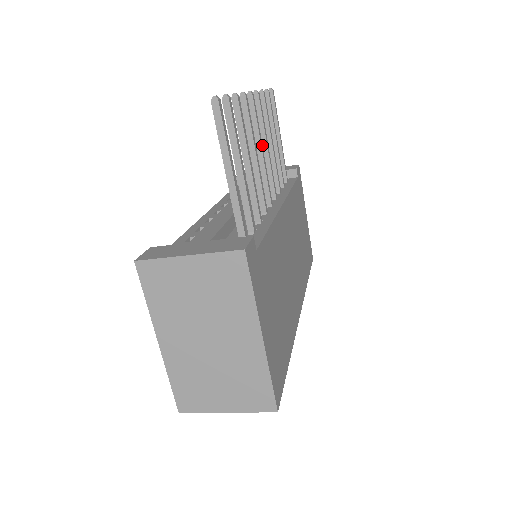
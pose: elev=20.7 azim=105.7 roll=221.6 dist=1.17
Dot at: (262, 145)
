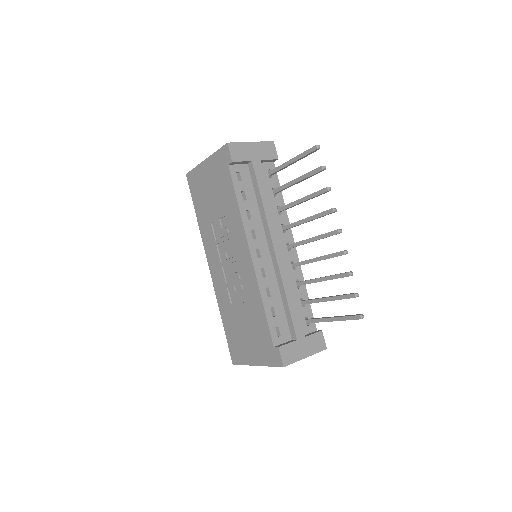
Dot at: (316, 237)
